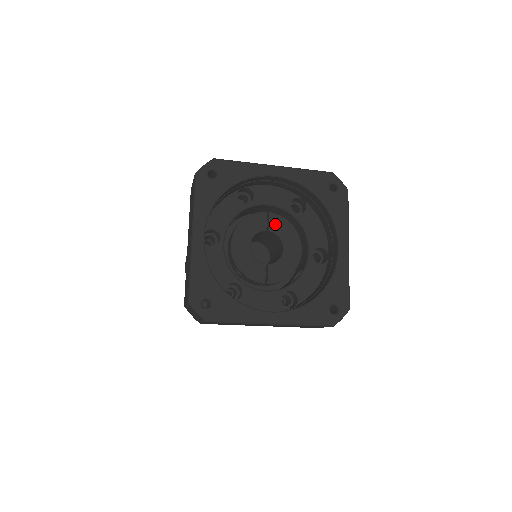
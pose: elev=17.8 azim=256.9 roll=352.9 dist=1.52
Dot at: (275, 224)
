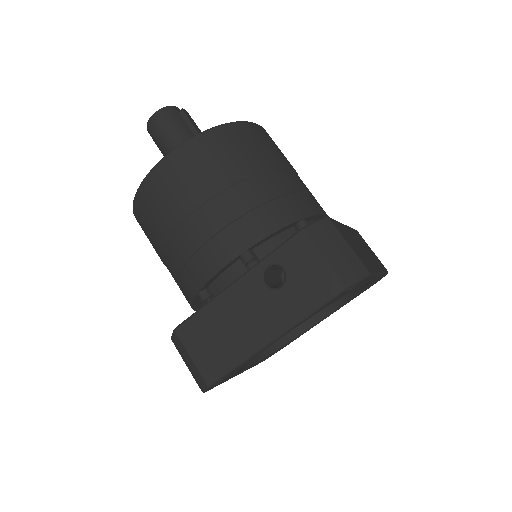
Dot at: occluded
